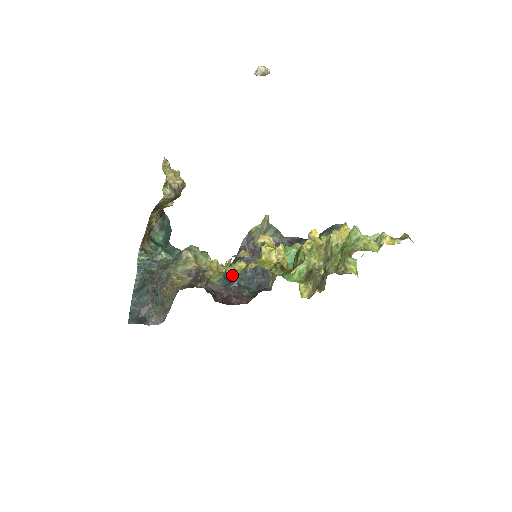
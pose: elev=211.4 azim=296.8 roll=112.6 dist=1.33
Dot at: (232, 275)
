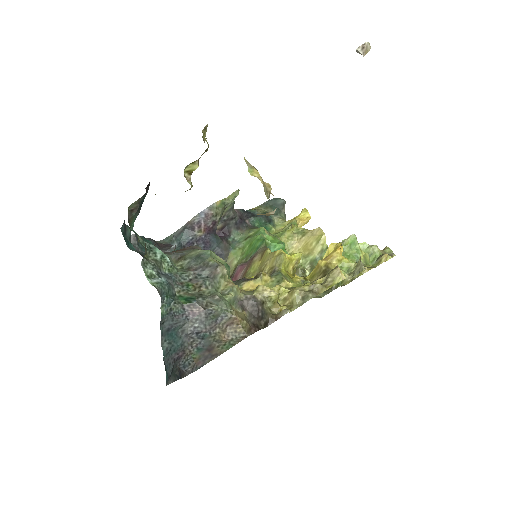
Dot at: occluded
